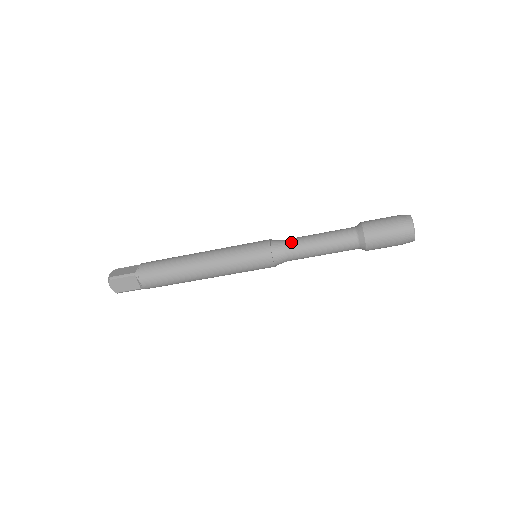
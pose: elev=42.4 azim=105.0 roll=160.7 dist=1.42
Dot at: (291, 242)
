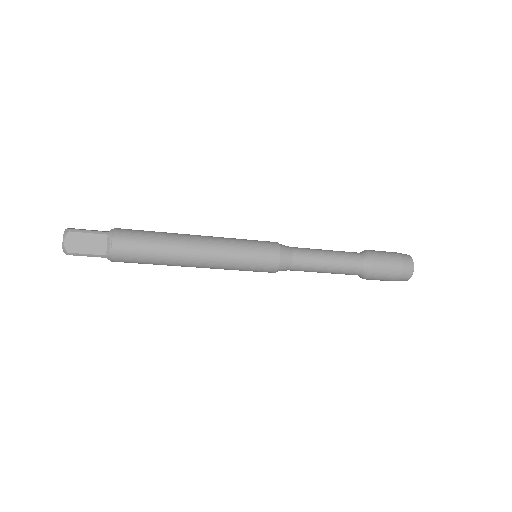
Dot at: (300, 265)
